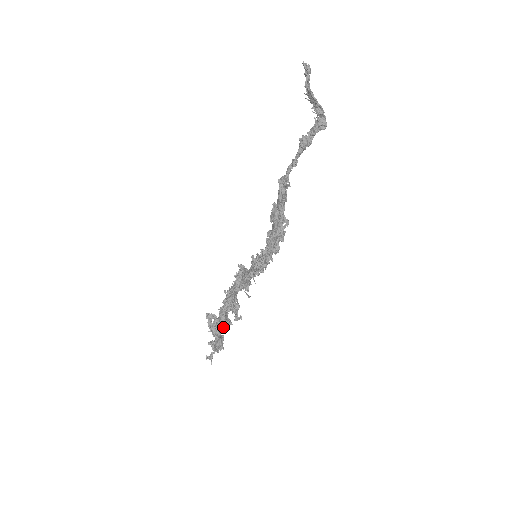
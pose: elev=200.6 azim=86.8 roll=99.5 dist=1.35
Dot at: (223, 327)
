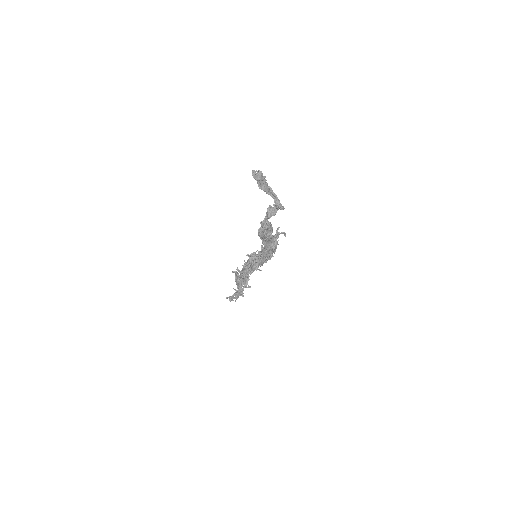
Dot at: (240, 286)
